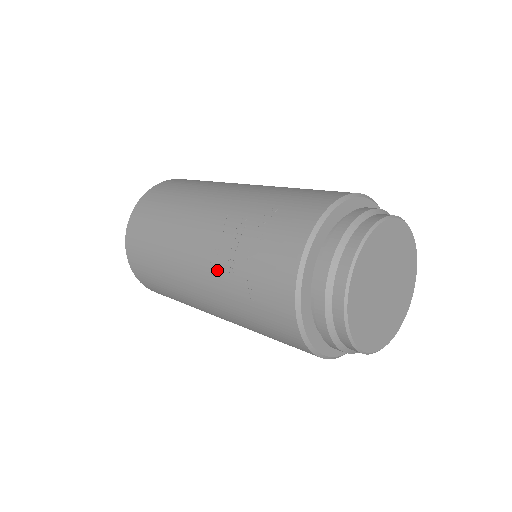
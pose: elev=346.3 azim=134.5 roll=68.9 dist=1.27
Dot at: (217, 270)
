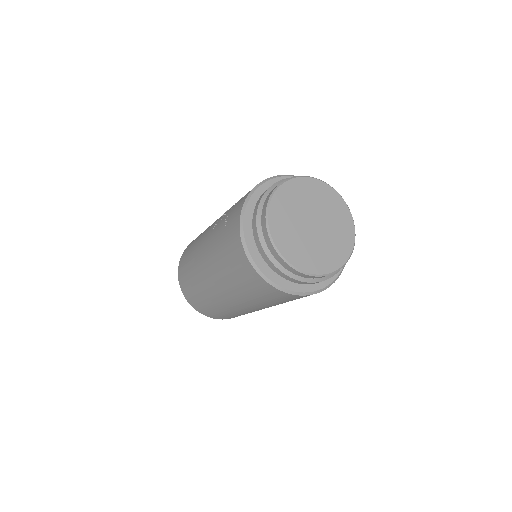
Dot at: (217, 224)
